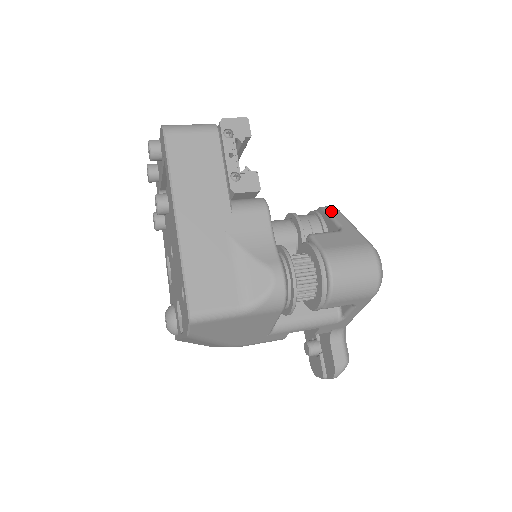
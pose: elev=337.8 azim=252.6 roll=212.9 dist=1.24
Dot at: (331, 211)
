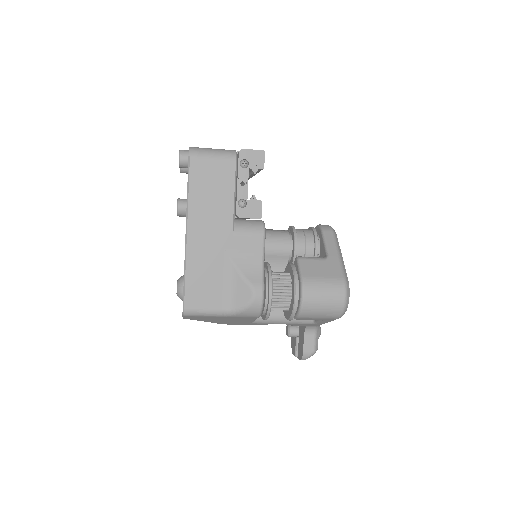
Dot at: (326, 234)
